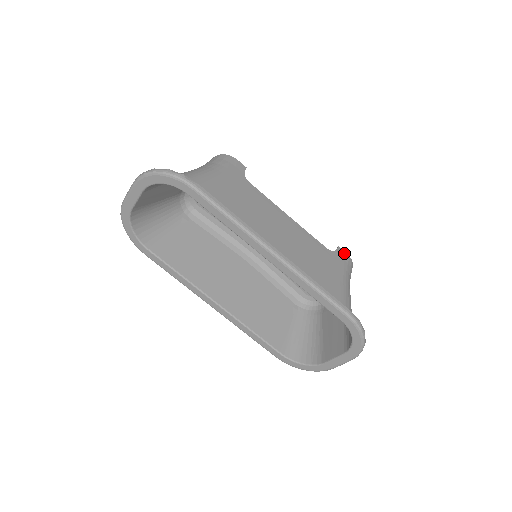
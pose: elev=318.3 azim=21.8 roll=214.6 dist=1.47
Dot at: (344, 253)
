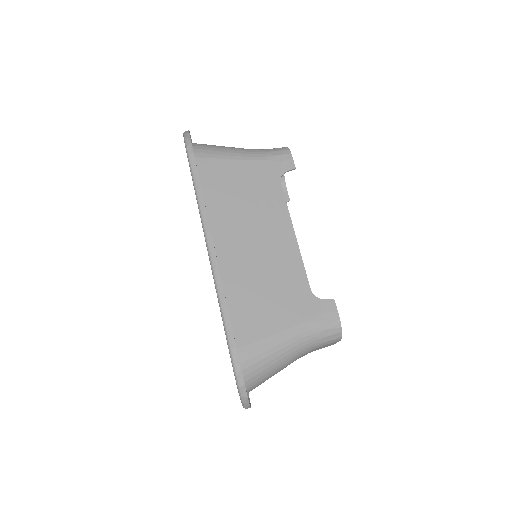
Dot at: (334, 309)
